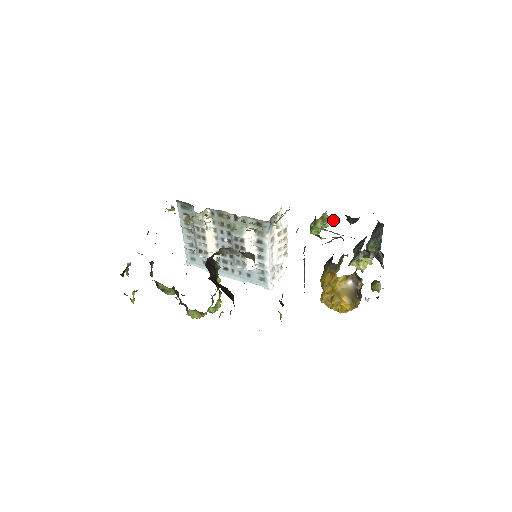
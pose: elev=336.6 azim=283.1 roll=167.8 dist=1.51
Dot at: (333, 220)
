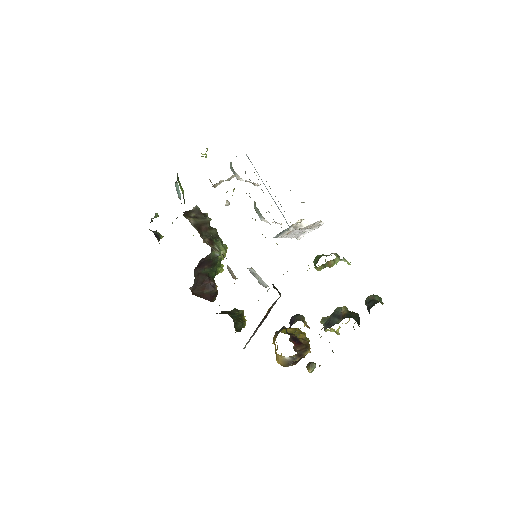
Dot at: (346, 261)
